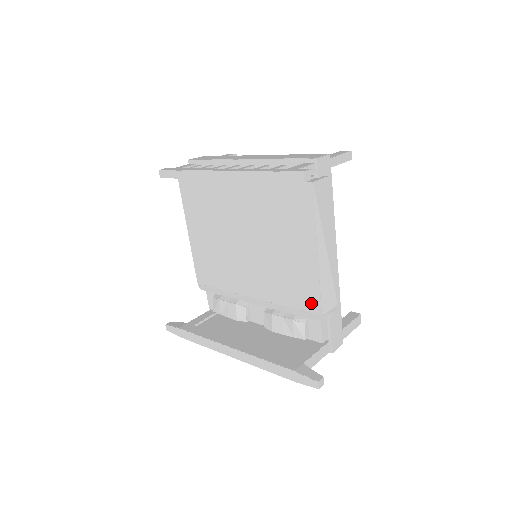
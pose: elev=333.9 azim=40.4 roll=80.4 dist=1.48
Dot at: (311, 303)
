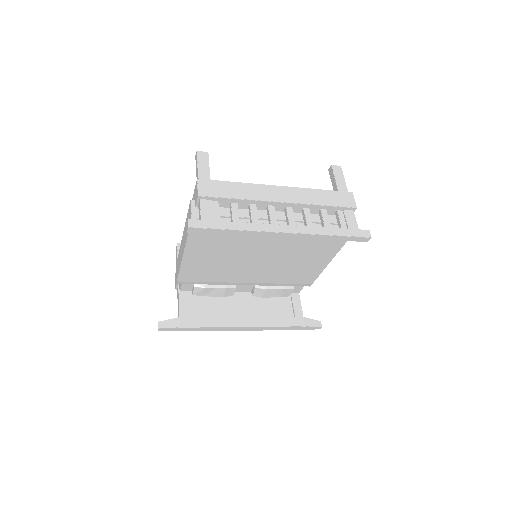
Dot at: (307, 280)
